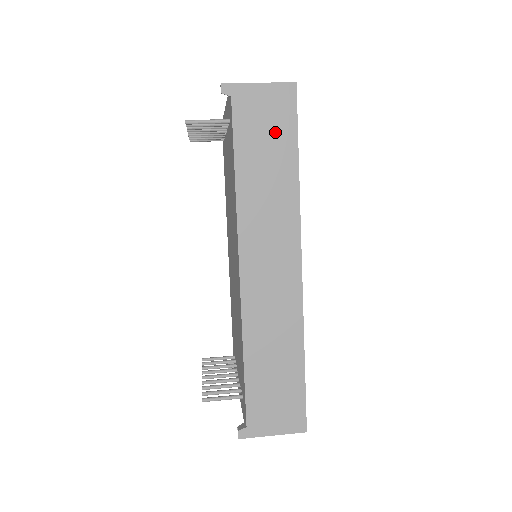
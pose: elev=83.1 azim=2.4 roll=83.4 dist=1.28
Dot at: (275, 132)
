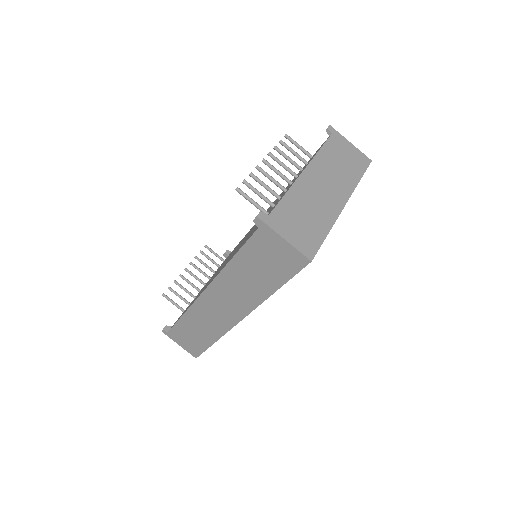
Dot at: (273, 267)
